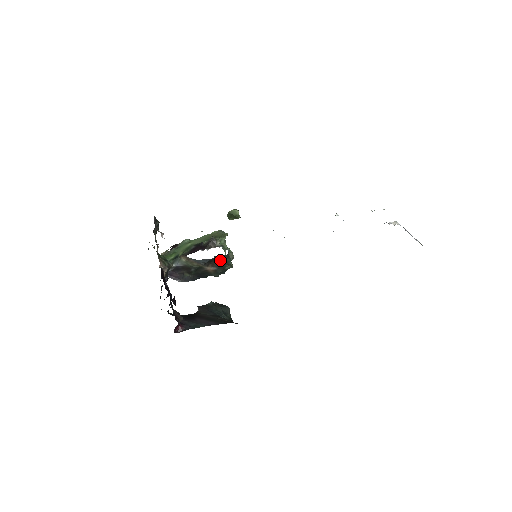
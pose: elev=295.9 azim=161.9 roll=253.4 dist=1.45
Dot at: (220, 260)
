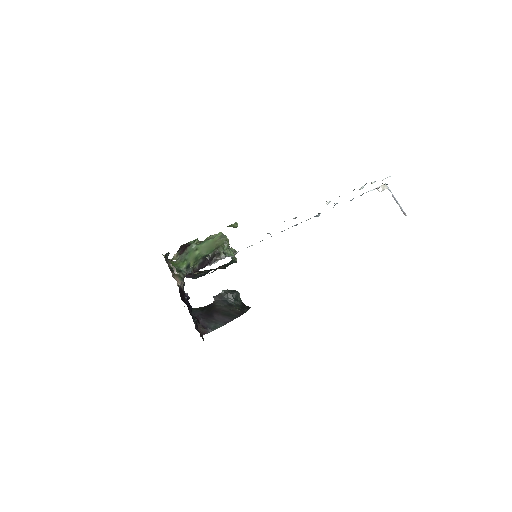
Dot at: (226, 264)
